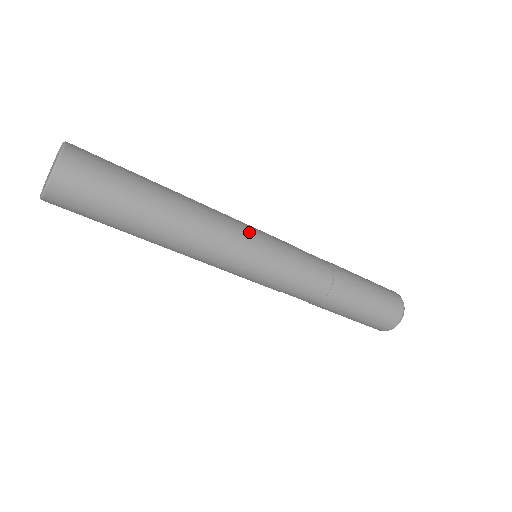
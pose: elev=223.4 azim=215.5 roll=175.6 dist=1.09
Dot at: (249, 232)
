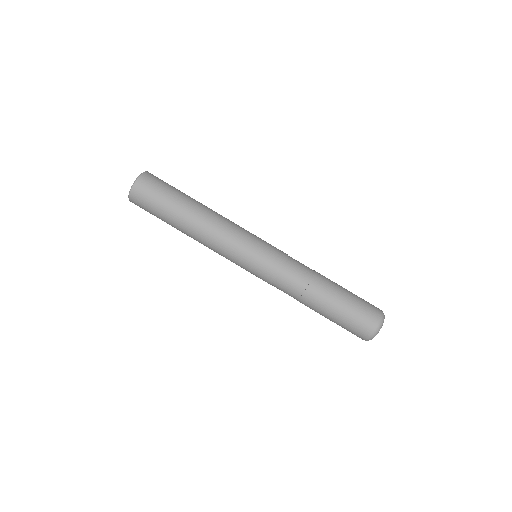
Dot at: (249, 232)
